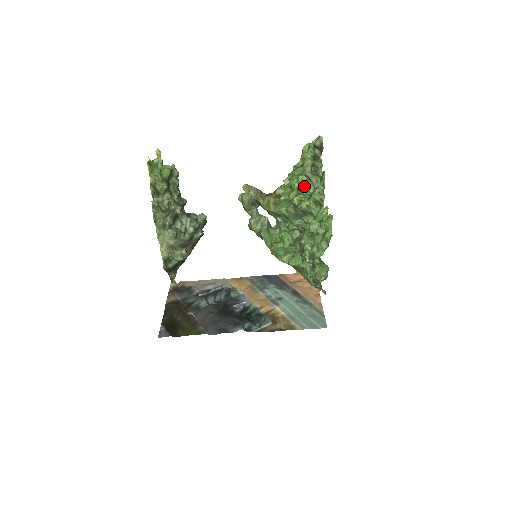
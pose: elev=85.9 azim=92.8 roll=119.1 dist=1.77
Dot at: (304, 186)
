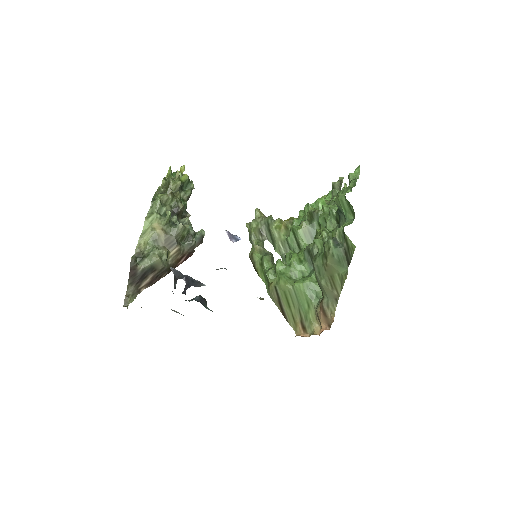
Dot at: occluded
